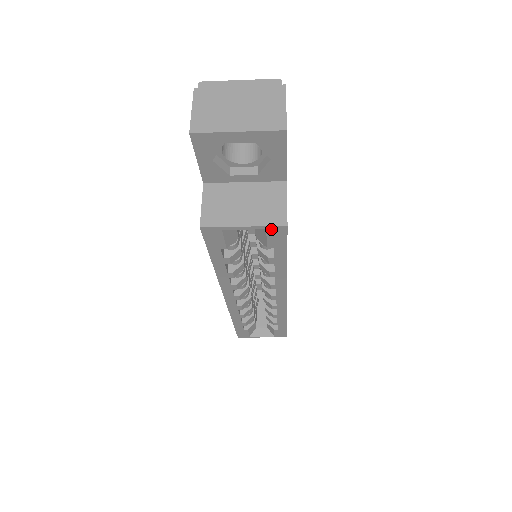
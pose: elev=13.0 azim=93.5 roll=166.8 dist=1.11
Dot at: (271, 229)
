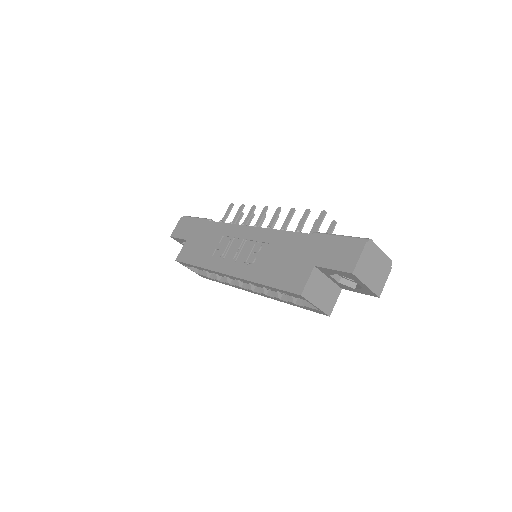
Dot at: (322, 312)
